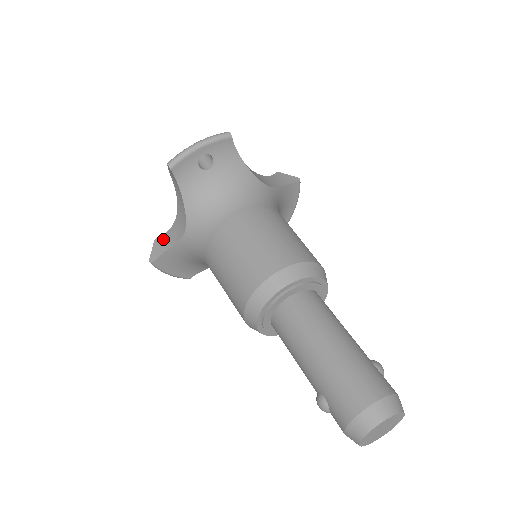
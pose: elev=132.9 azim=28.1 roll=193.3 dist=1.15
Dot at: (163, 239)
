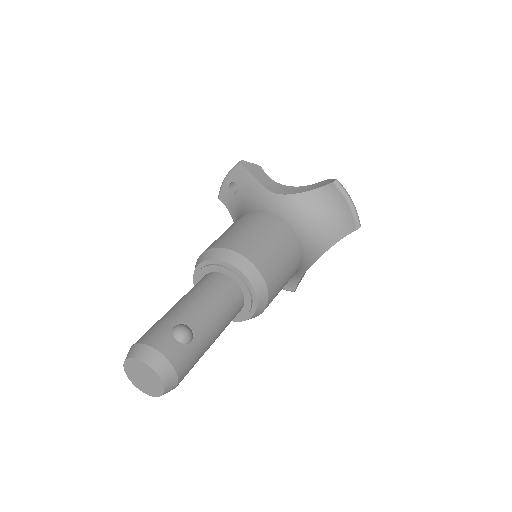
Dot at: occluded
